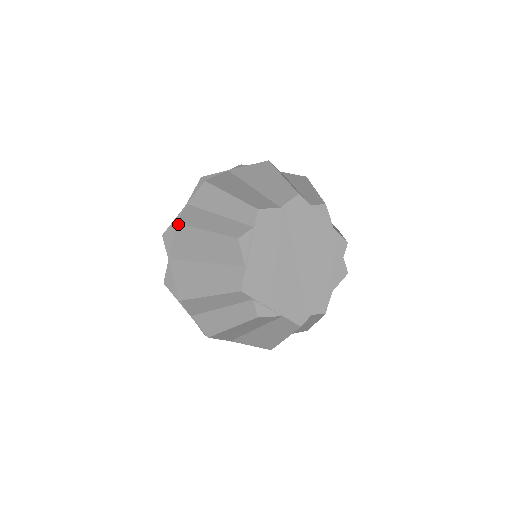
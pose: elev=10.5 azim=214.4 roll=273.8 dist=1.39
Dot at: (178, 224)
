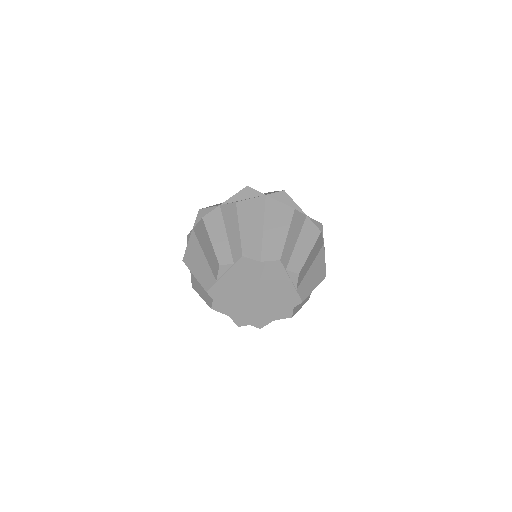
Dot at: (202, 219)
